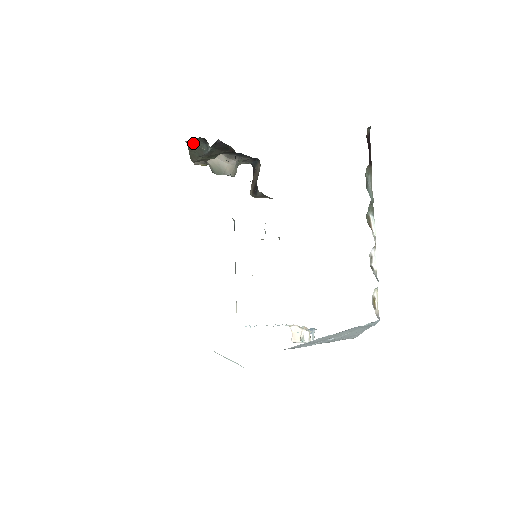
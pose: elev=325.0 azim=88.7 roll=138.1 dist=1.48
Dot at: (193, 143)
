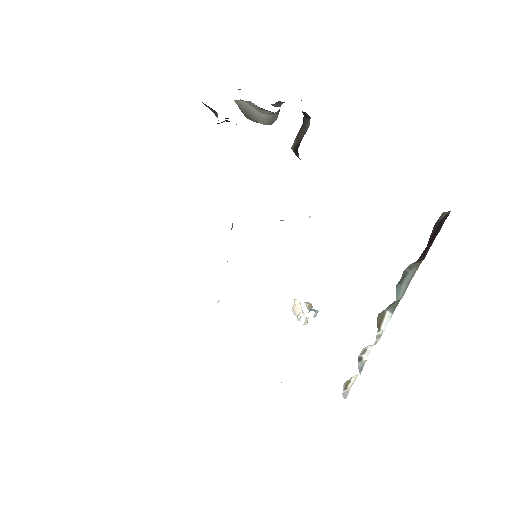
Dot at: occluded
